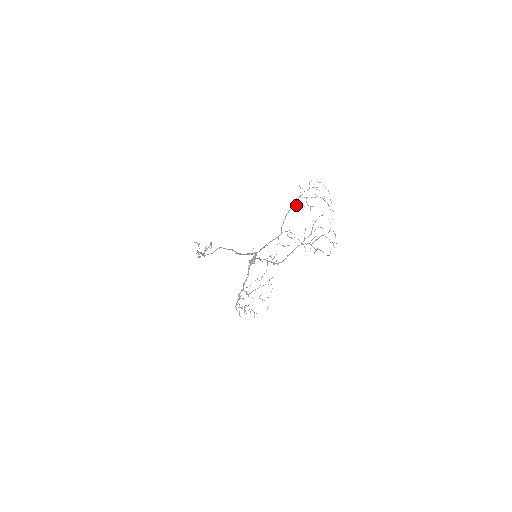
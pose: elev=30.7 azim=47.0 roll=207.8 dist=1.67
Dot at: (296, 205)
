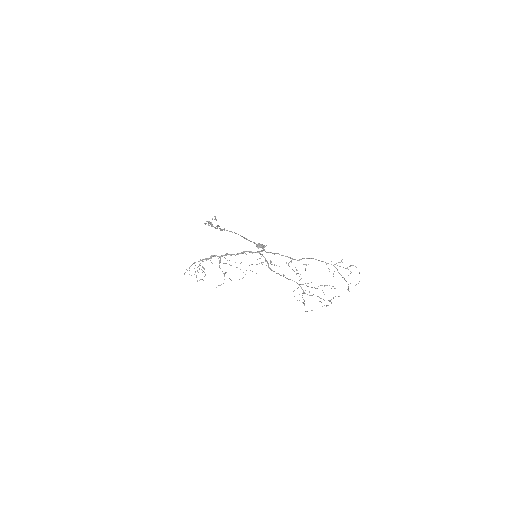
Dot at: (326, 264)
